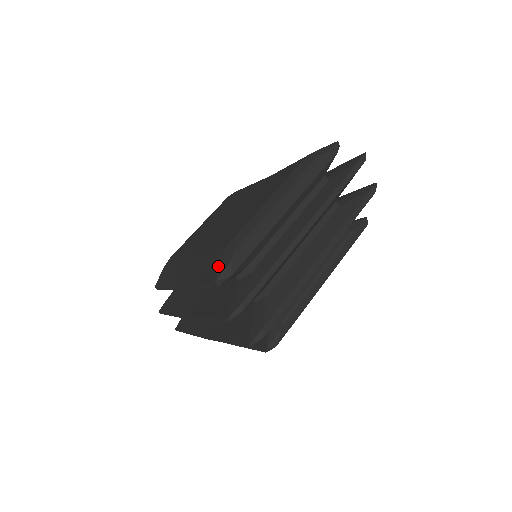
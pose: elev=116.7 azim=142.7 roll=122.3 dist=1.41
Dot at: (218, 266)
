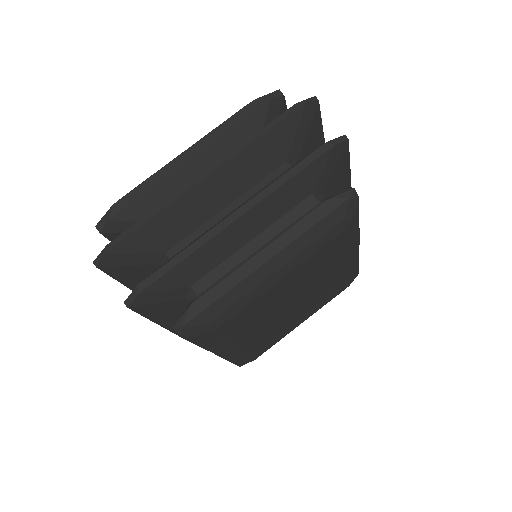
Dot at: occluded
